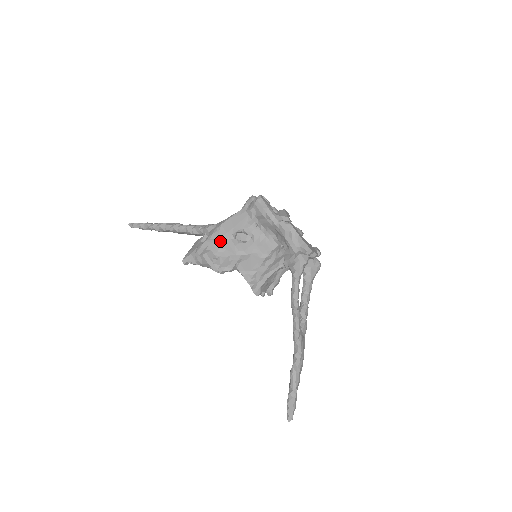
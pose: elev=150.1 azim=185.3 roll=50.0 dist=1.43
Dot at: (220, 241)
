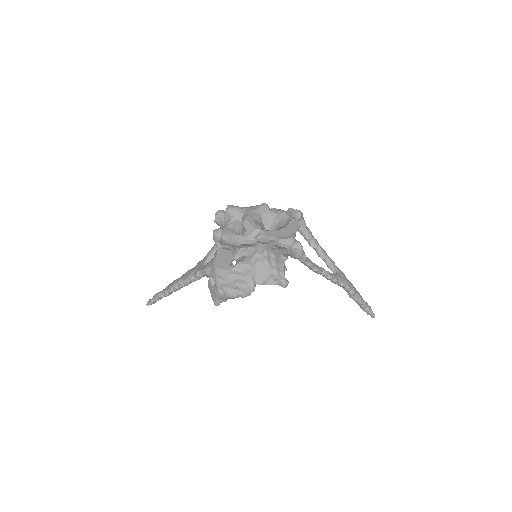
Dot at: (227, 278)
